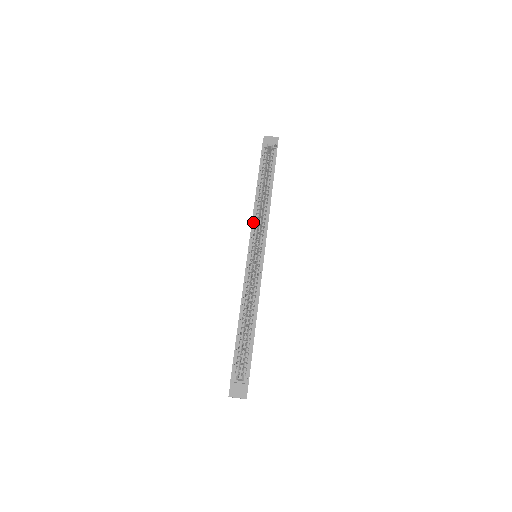
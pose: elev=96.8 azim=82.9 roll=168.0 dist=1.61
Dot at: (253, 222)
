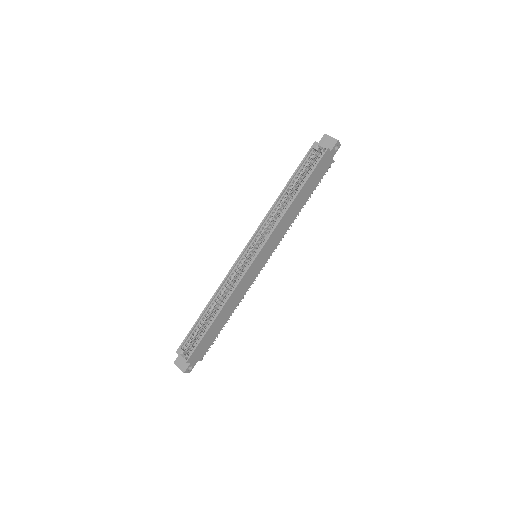
Dot at: (262, 223)
